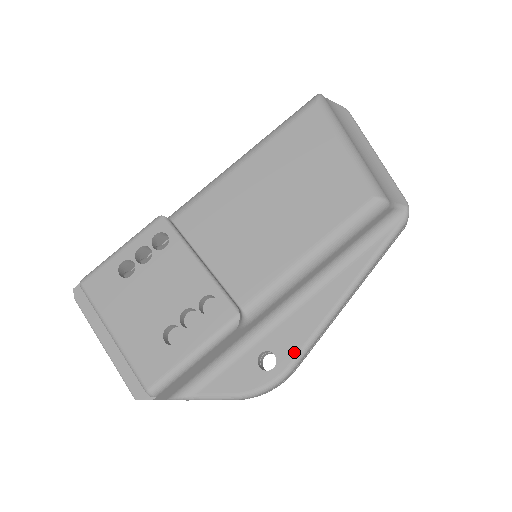
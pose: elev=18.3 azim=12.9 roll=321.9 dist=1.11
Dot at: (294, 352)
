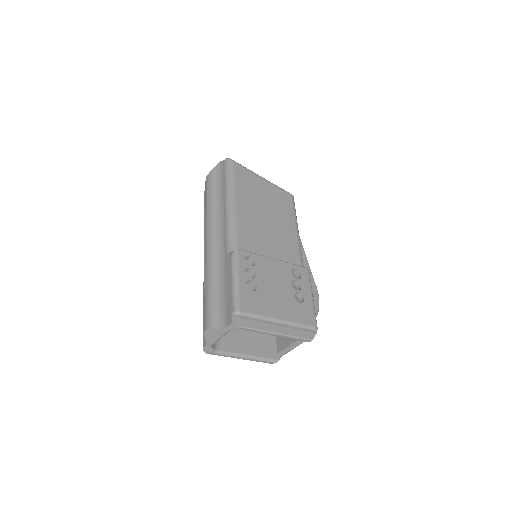
Dot at: (313, 282)
